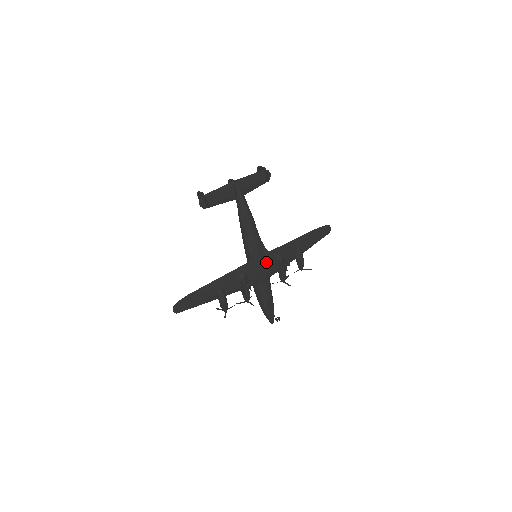
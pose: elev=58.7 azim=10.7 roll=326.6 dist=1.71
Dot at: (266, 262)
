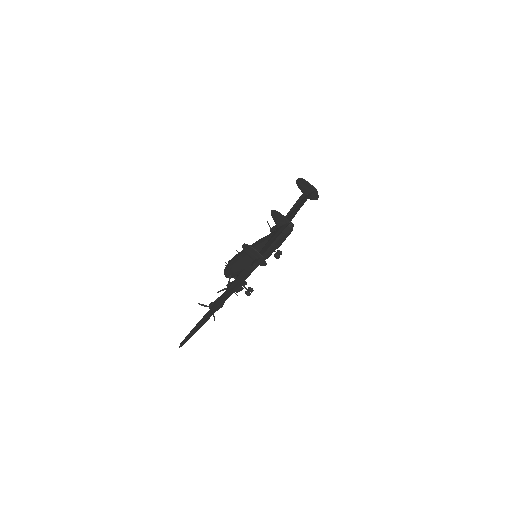
Dot at: occluded
